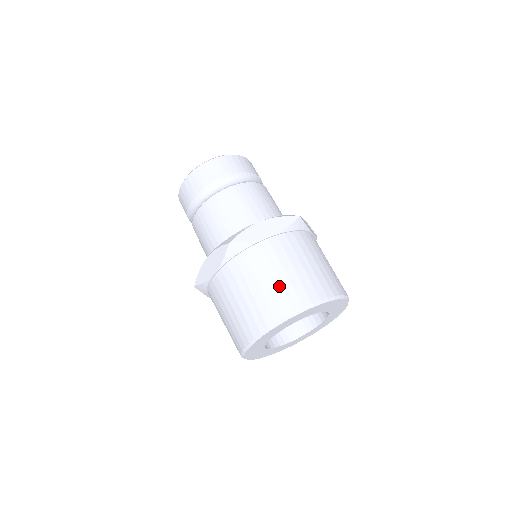
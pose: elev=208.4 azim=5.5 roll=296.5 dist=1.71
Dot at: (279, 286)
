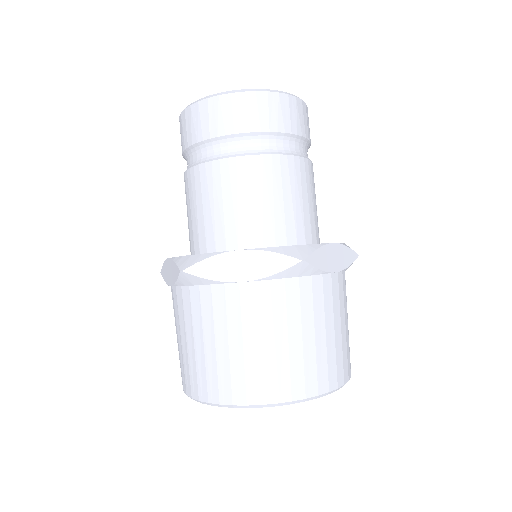
Dot at: (227, 360)
